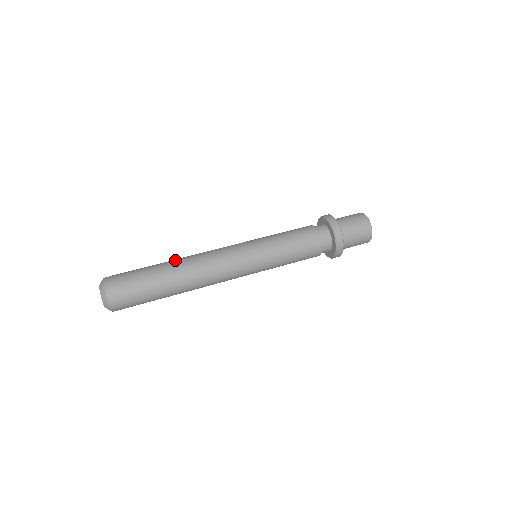
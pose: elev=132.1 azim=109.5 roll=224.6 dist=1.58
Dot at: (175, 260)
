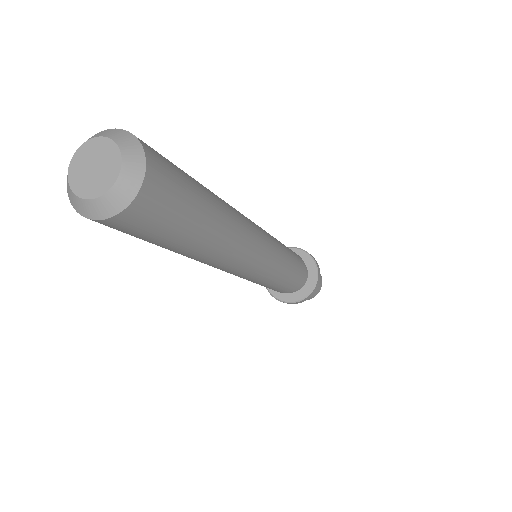
Dot at: occluded
